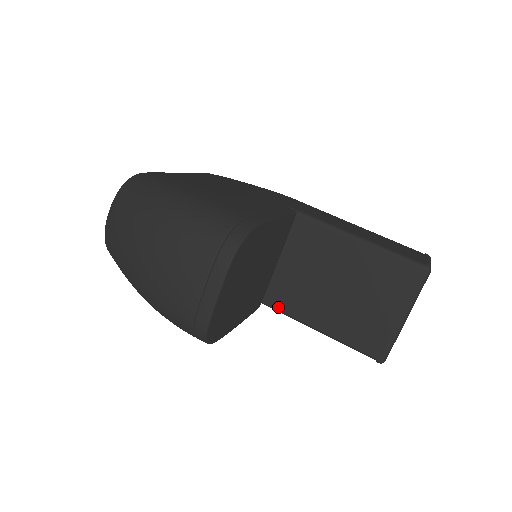
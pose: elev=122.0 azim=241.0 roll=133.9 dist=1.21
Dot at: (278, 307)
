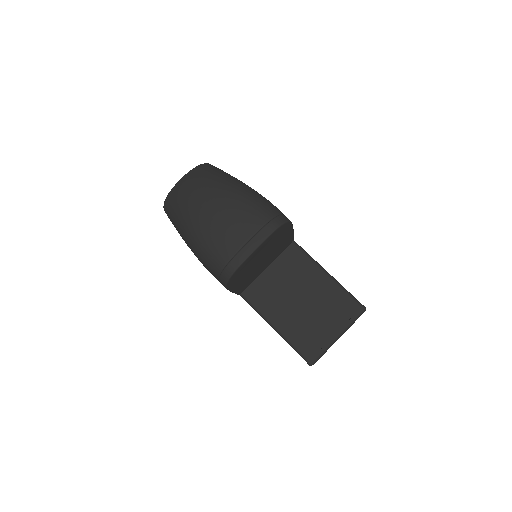
Dot at: (252, 301)
